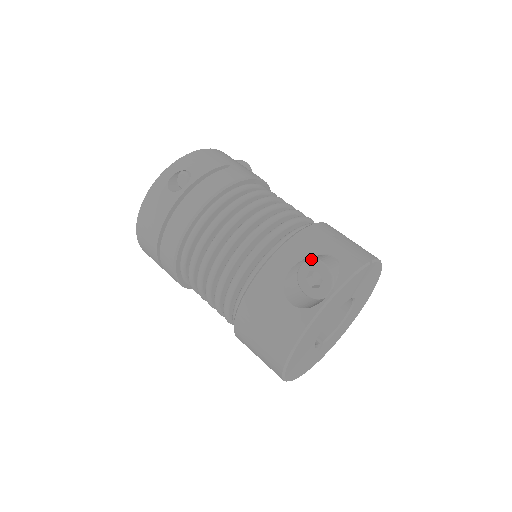
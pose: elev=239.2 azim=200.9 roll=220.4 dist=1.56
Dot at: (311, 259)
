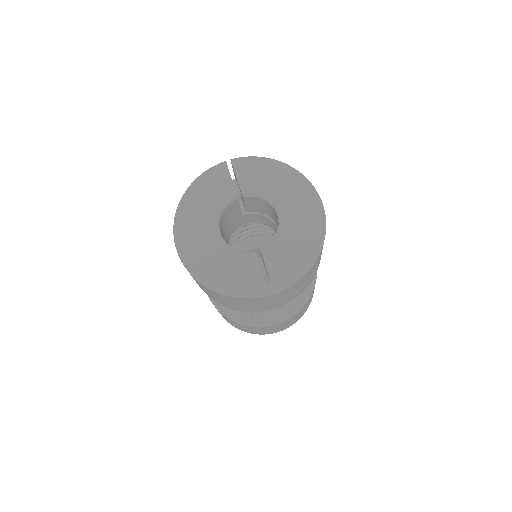
Dot at: occluded
